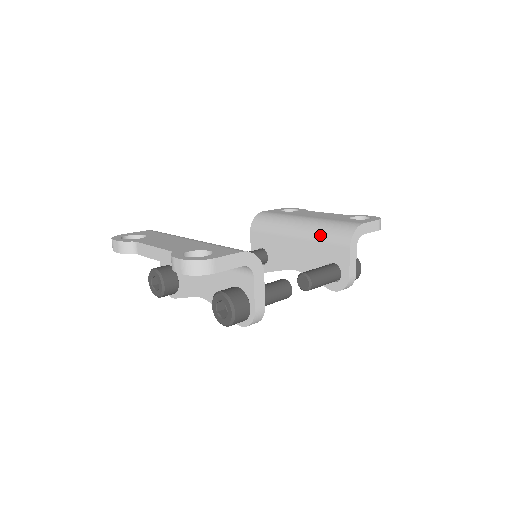
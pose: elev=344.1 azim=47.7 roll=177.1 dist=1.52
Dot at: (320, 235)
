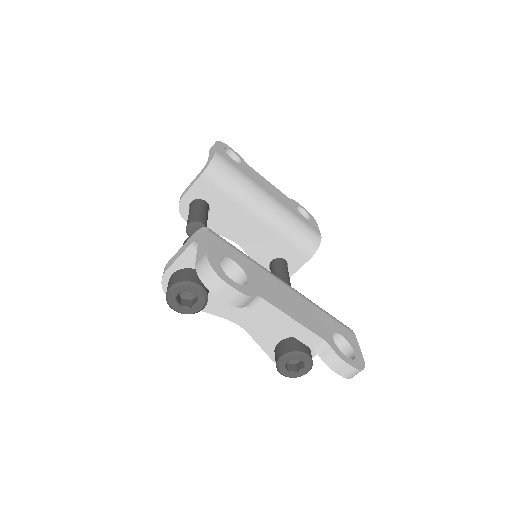
Dot at: (289, 233)
